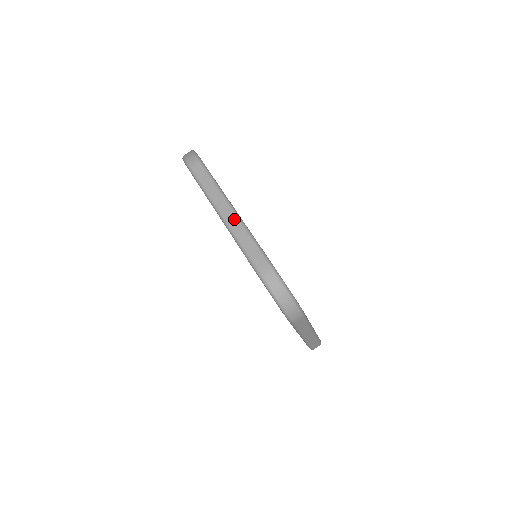
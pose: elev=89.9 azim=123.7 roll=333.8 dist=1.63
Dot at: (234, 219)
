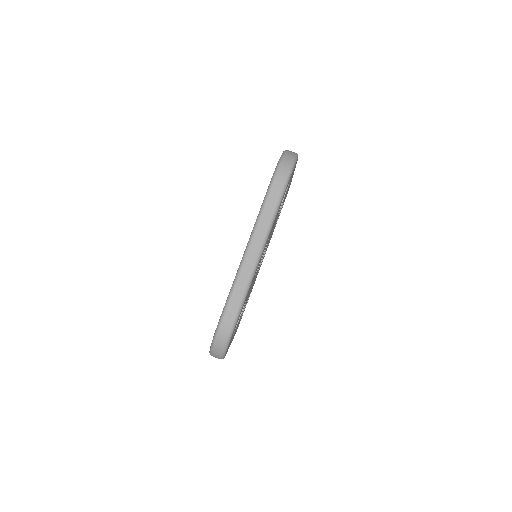
Dot at: (251, 265)
